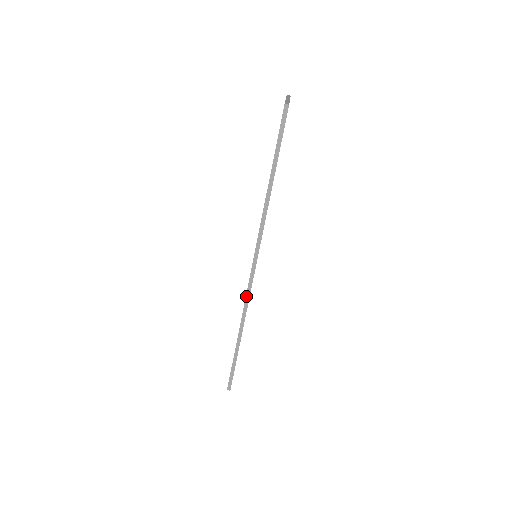
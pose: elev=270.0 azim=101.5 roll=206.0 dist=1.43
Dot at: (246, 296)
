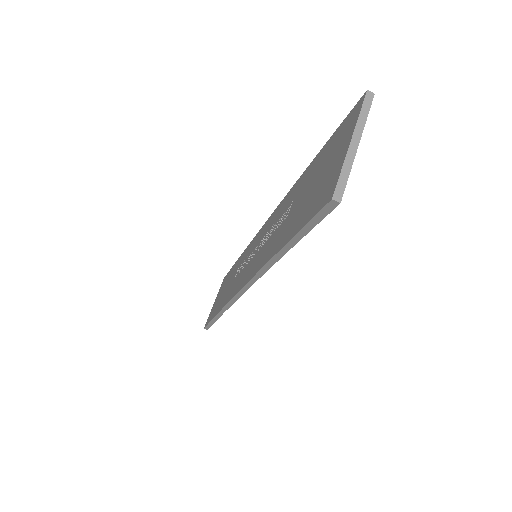
Dot at: (231, 300)
